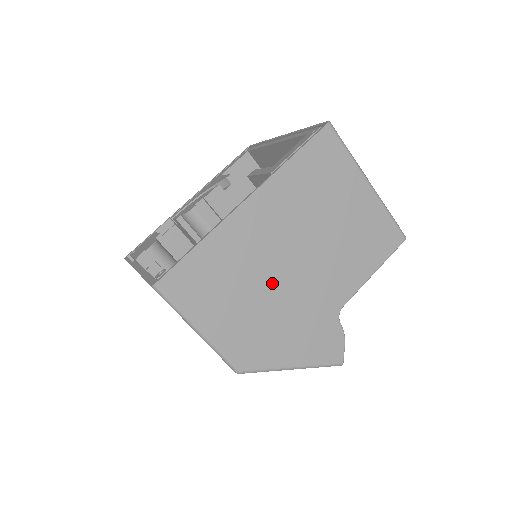
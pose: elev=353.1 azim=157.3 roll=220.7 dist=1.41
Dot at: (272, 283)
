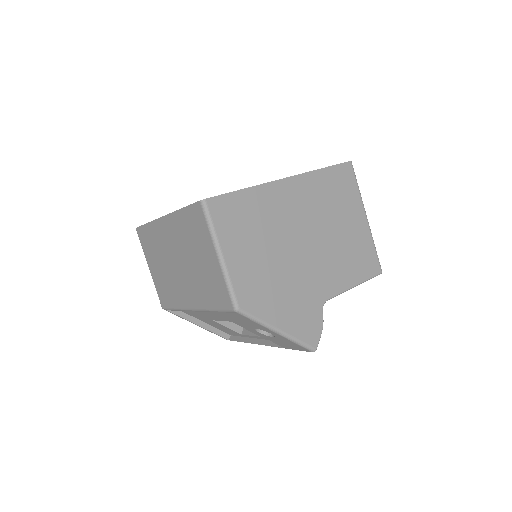
Dot at: (284, 249)
